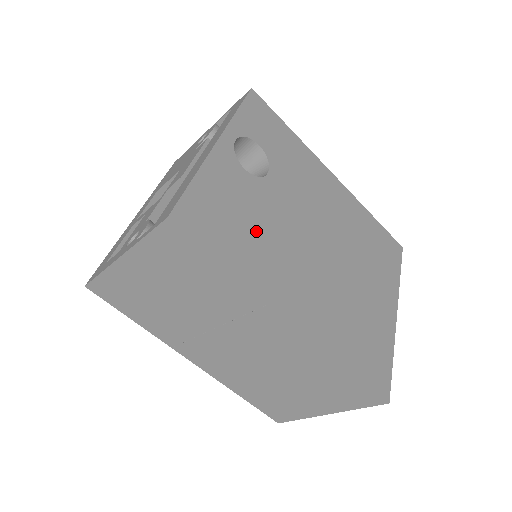
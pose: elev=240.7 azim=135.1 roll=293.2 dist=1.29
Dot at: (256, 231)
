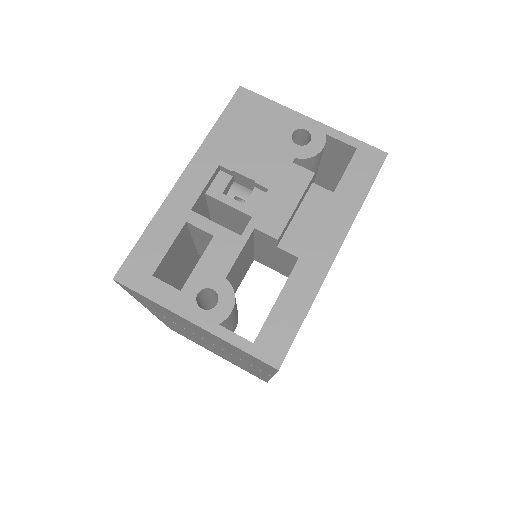
Dot at: occluded
